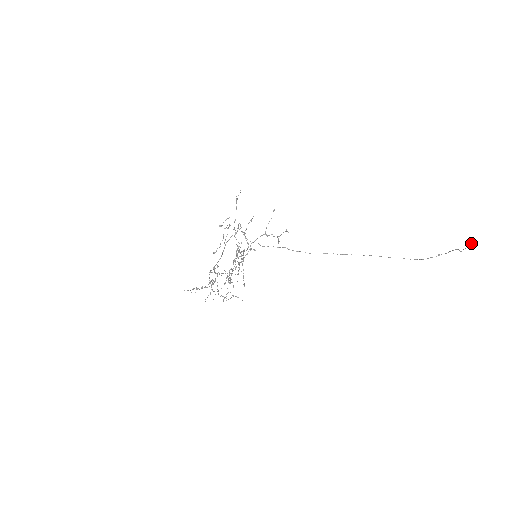
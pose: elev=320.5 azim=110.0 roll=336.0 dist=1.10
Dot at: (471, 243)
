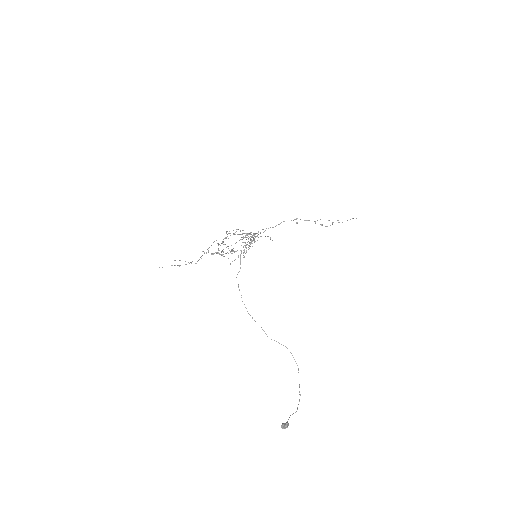
Dot at: (282, 427)
